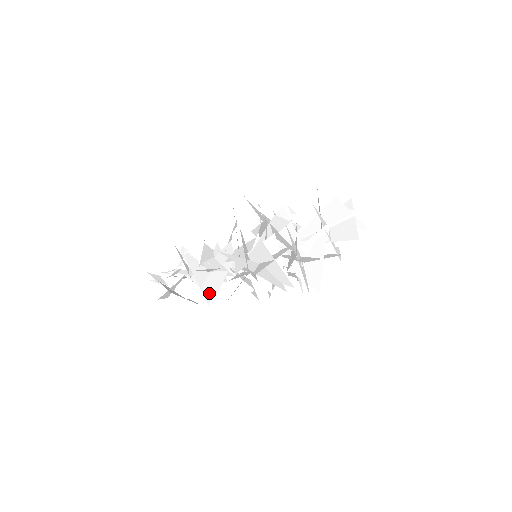
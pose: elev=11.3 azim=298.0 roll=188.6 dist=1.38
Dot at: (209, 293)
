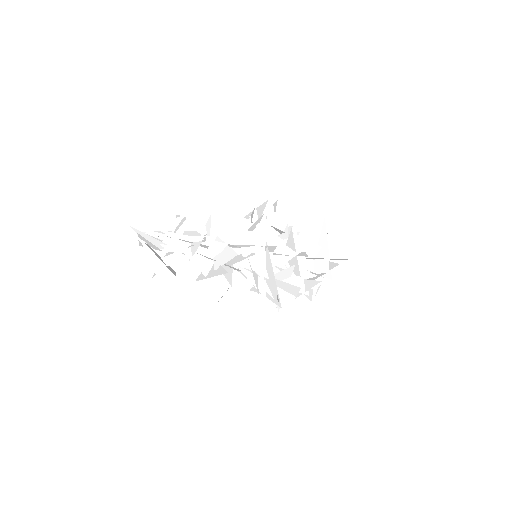
Dot at: (217, 289)
